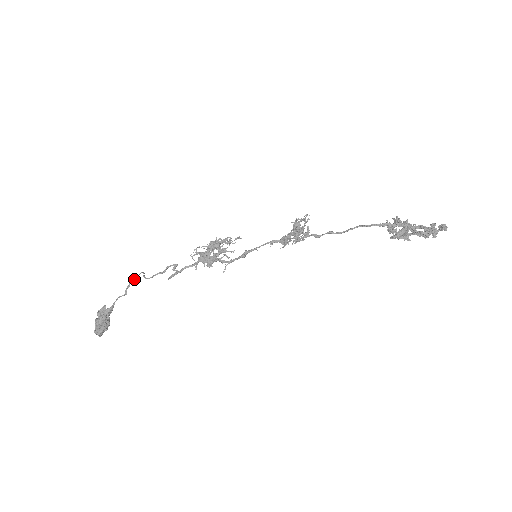
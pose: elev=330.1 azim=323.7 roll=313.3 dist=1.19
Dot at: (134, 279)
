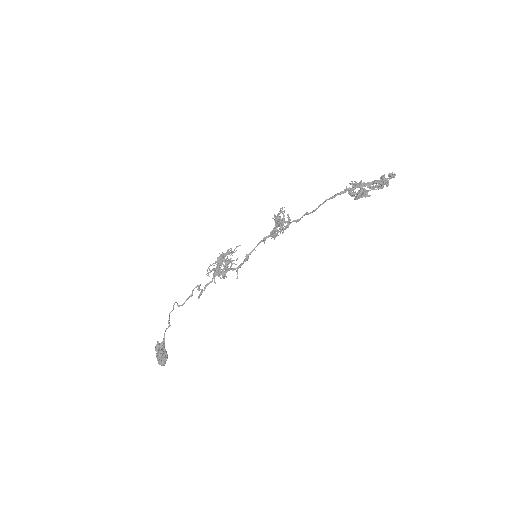
Dot at: (171, 311)
